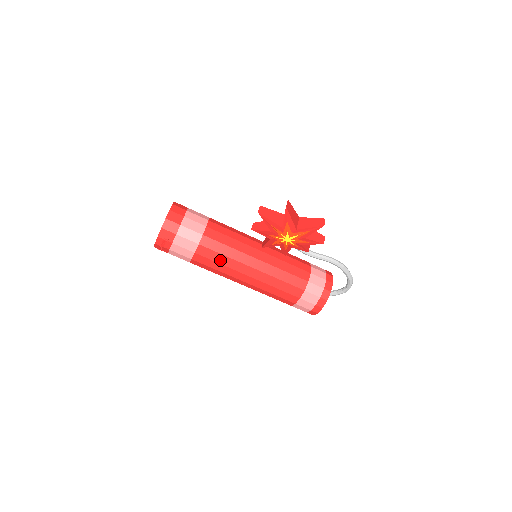
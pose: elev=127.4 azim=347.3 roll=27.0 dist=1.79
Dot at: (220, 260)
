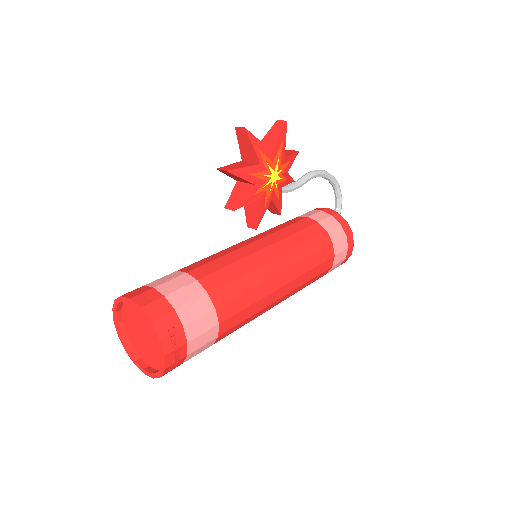
Dot at: (244, 286)
